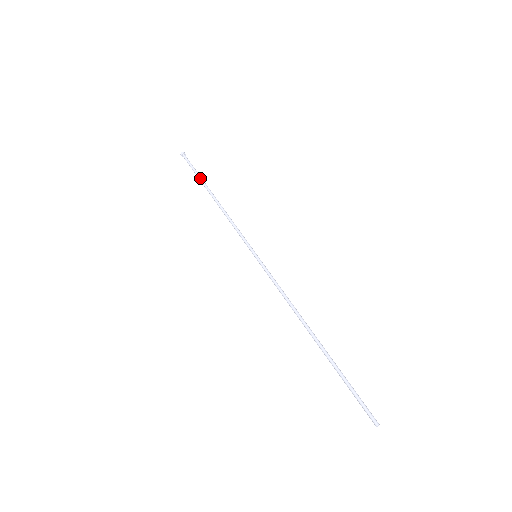
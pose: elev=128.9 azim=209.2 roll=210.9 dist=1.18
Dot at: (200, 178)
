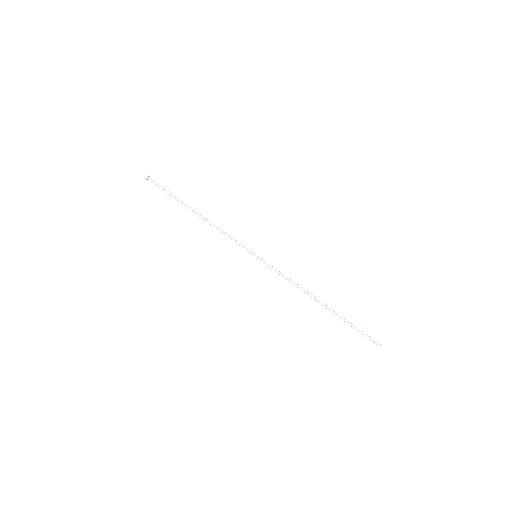
Dot at: (176, 199)
